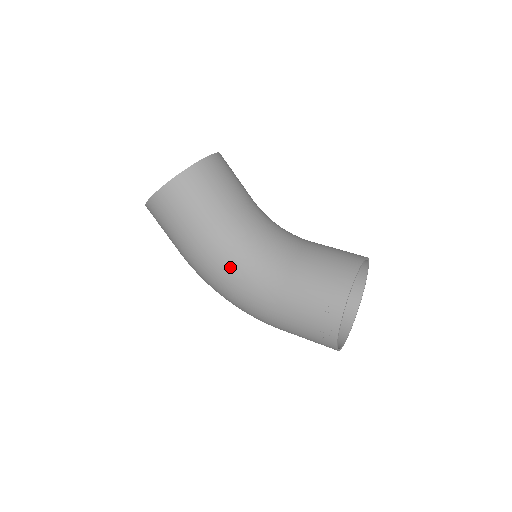
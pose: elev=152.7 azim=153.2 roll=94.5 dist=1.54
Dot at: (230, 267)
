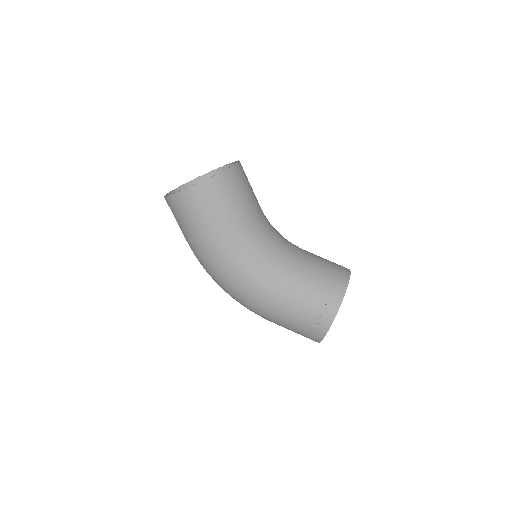
Dot at: (244, 264)
